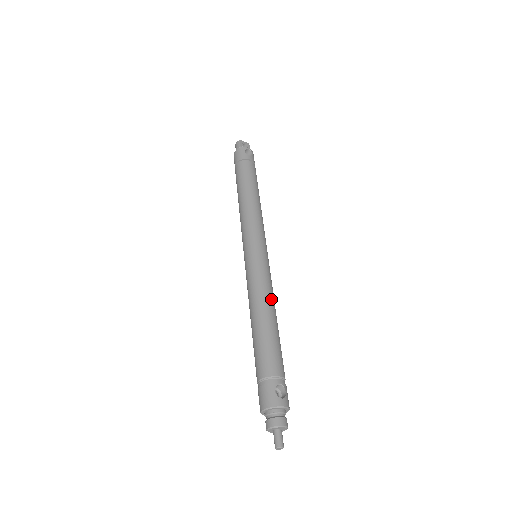
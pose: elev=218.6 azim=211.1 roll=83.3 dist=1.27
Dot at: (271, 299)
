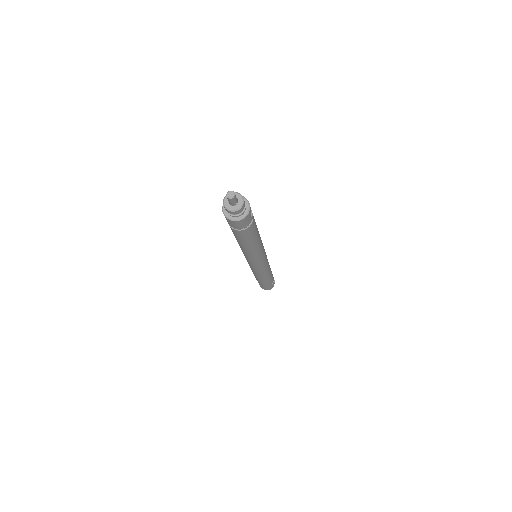
Dot at: (261, 243)
